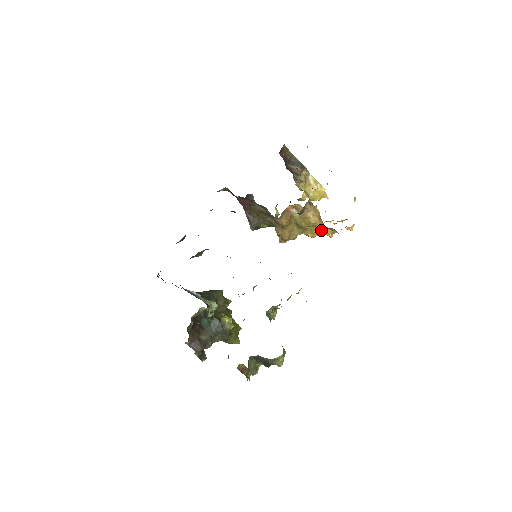
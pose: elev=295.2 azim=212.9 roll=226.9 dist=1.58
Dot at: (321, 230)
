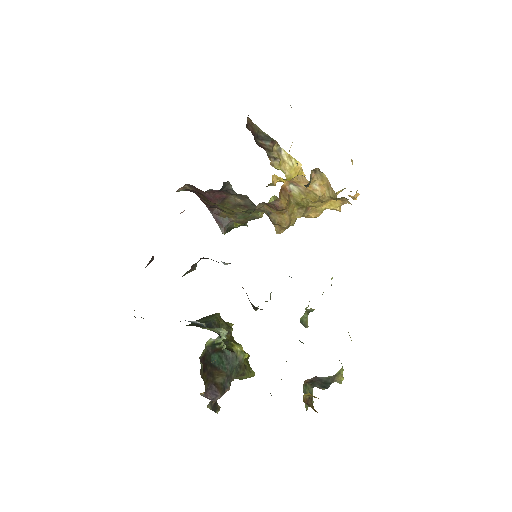
Dot at: (326, 205)
